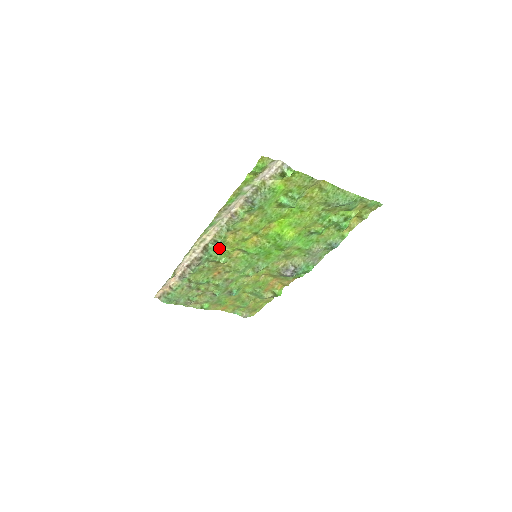
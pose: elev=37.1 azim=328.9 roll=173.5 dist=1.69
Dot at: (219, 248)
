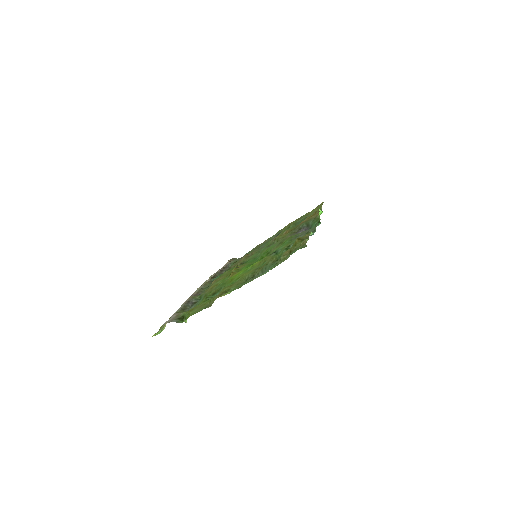
Dot at: occluded
